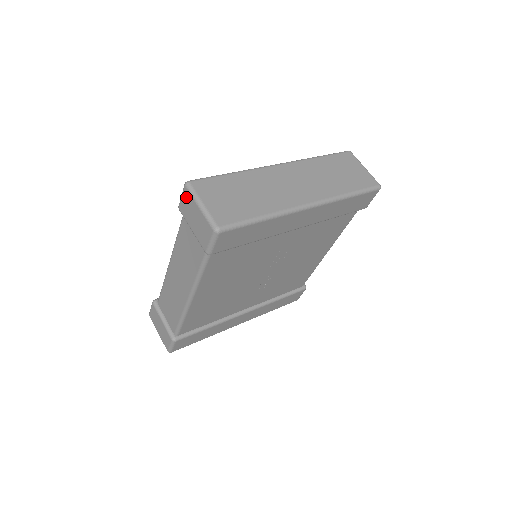
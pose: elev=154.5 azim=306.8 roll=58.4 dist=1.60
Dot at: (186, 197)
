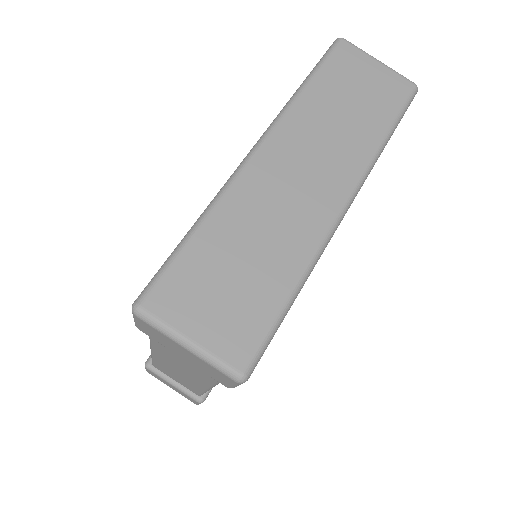
Dot at: (147, 327)
